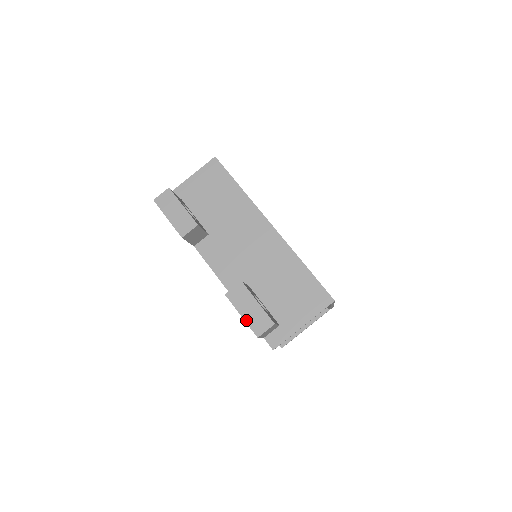
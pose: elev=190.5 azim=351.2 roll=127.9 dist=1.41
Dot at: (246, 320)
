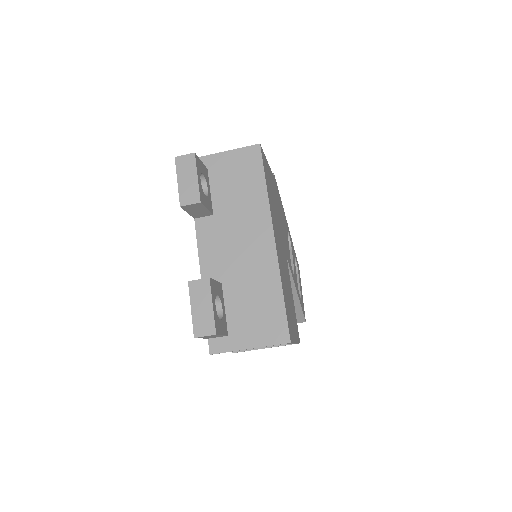
Dot at: (193, 316)
